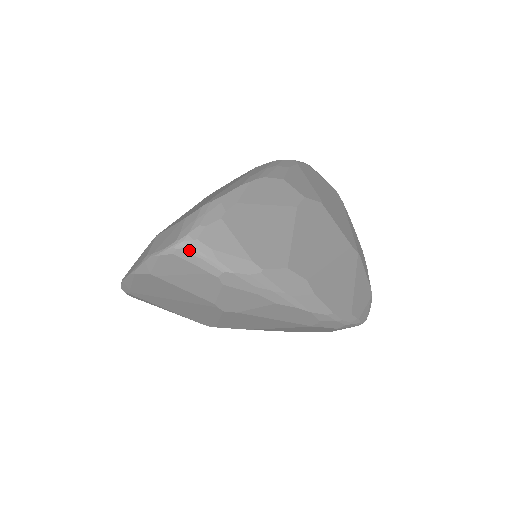
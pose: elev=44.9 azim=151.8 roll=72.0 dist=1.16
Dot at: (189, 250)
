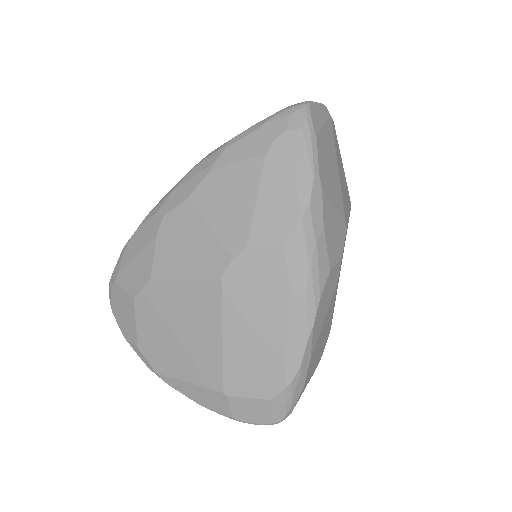
Dot at: occluded
